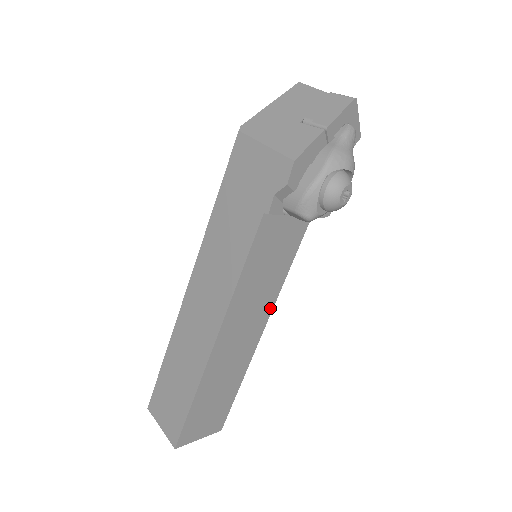
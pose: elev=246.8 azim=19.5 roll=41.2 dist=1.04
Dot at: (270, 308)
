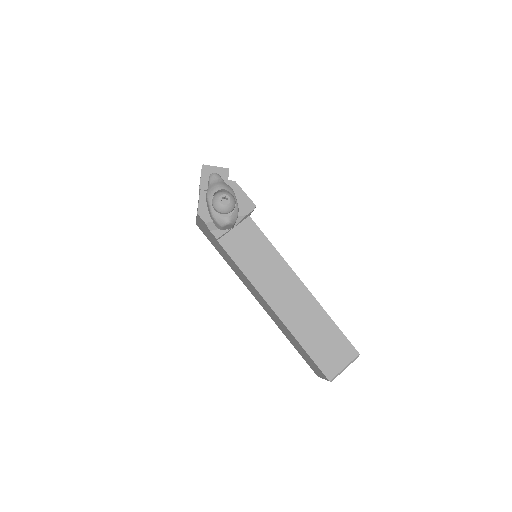
Dot at: (288, 269)
